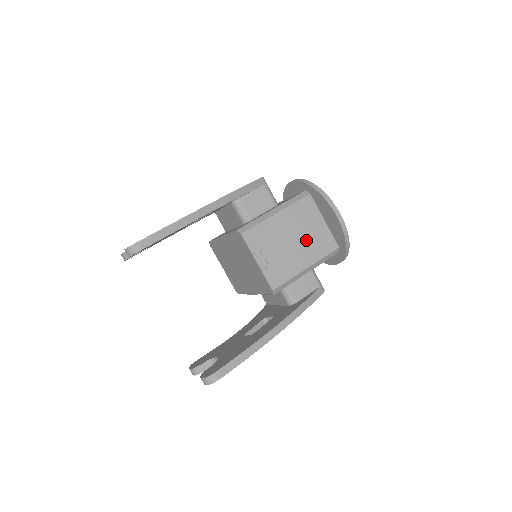
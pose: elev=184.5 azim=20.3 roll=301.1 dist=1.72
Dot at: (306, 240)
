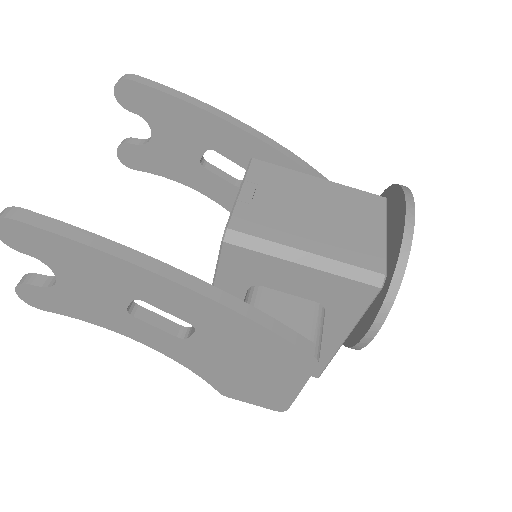
Dot at: (335, 227)
